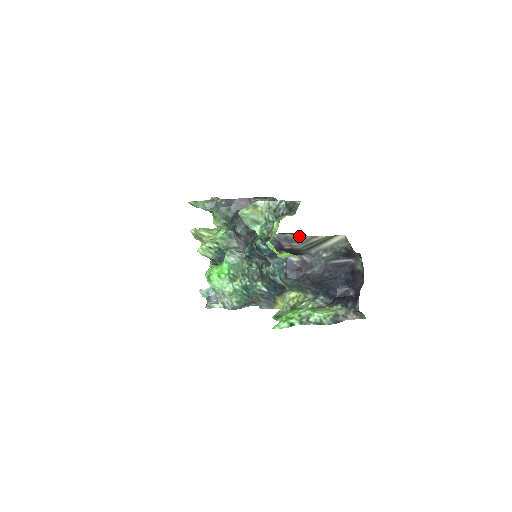
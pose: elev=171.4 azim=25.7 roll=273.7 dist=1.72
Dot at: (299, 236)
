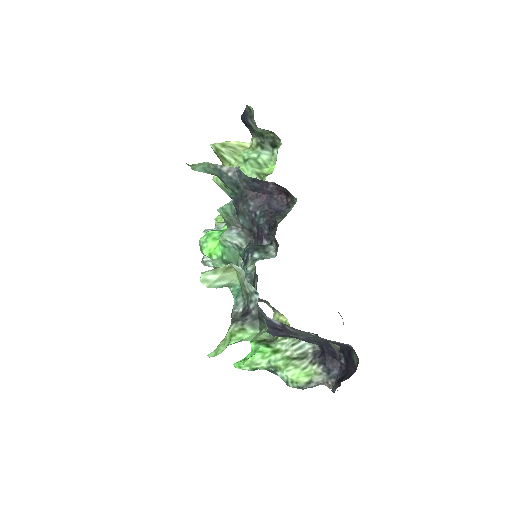
Dot at: (276, 324)
